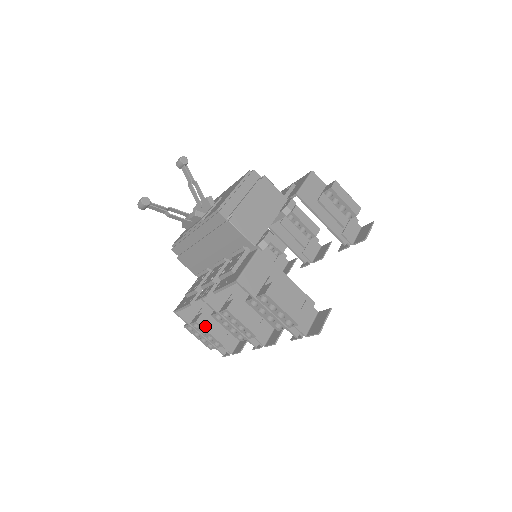
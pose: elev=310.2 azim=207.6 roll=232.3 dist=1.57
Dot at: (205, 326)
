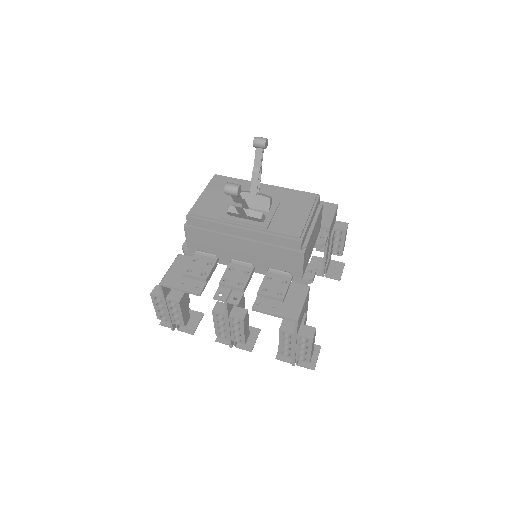
Dot at: (182, 307)
